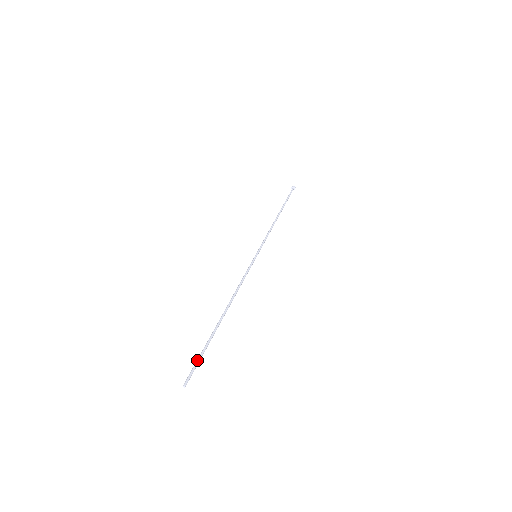
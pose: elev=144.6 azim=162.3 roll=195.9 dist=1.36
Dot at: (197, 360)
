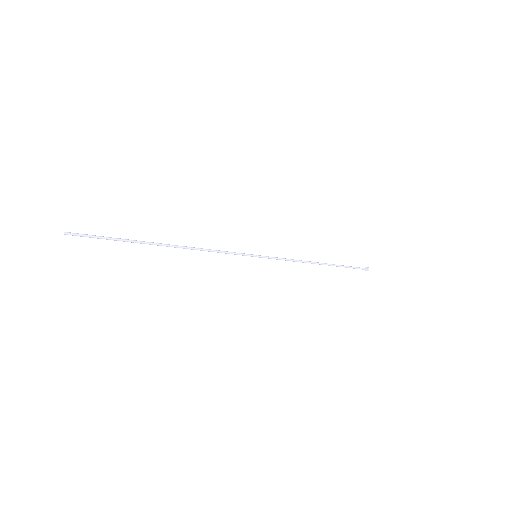
Dot at: occluded
